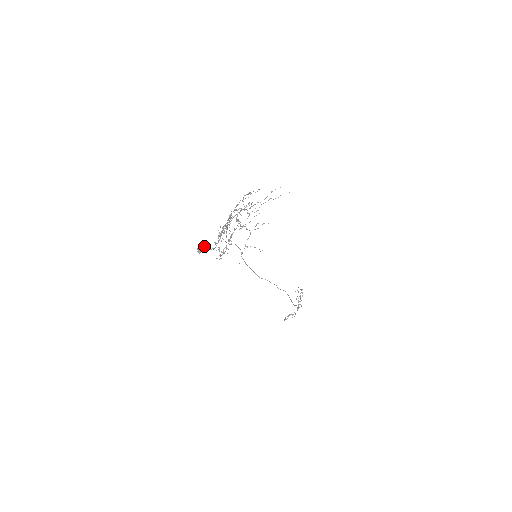
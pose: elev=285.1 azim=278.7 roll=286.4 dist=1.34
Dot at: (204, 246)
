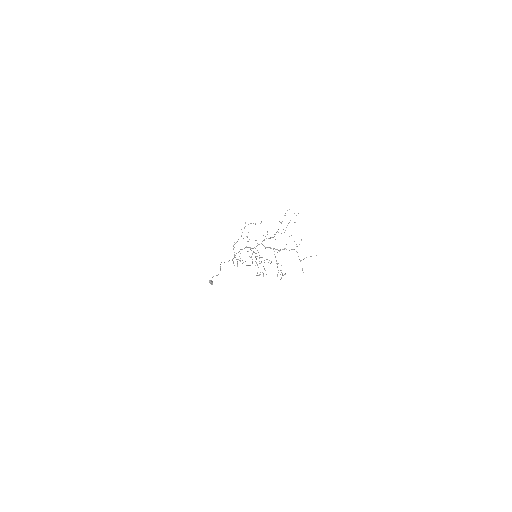
Dot at: (212, 277)
